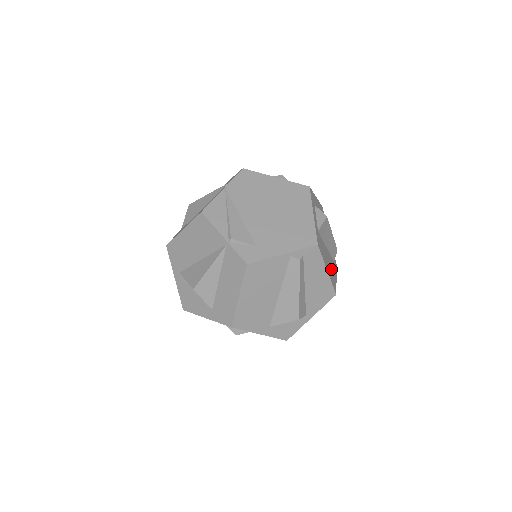
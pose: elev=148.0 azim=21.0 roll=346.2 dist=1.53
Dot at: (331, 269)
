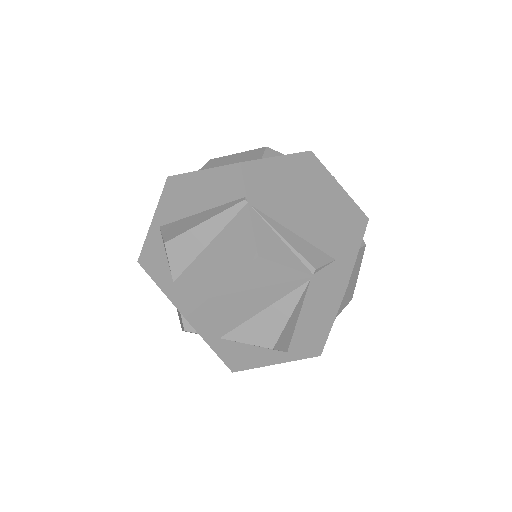
Dot at: occluded
